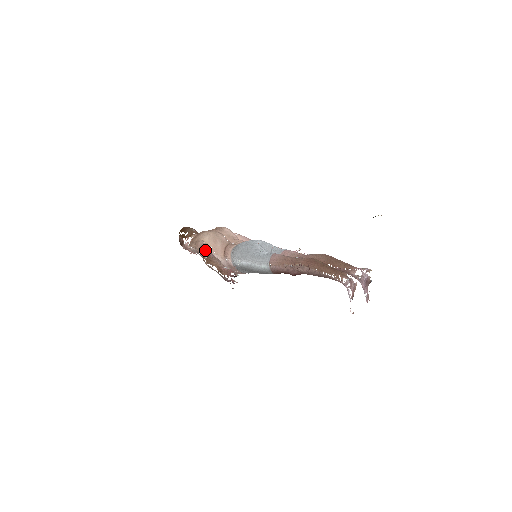
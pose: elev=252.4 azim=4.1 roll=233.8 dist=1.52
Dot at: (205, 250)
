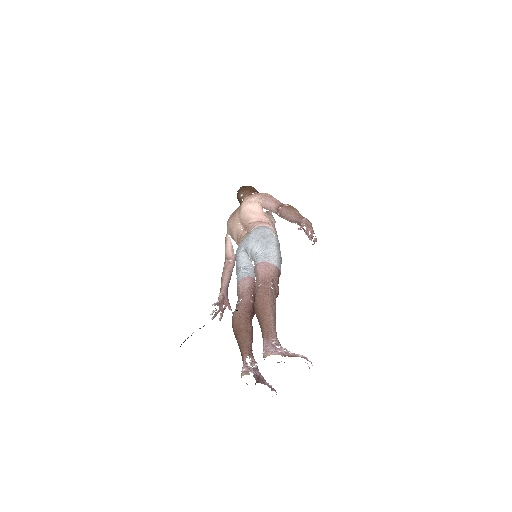
Dot at: occluded
